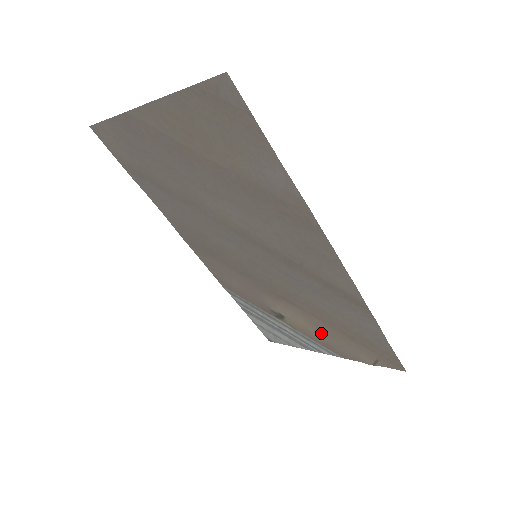
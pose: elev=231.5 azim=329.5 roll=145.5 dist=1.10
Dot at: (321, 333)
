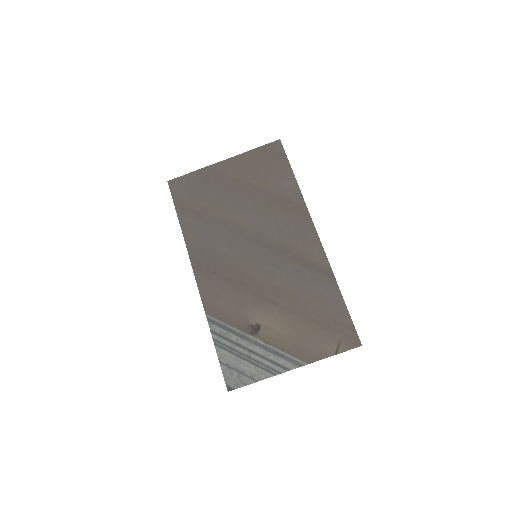
Dot at: (293, 331)
